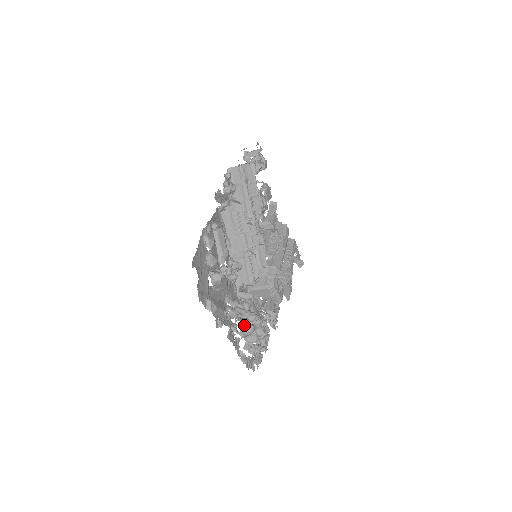
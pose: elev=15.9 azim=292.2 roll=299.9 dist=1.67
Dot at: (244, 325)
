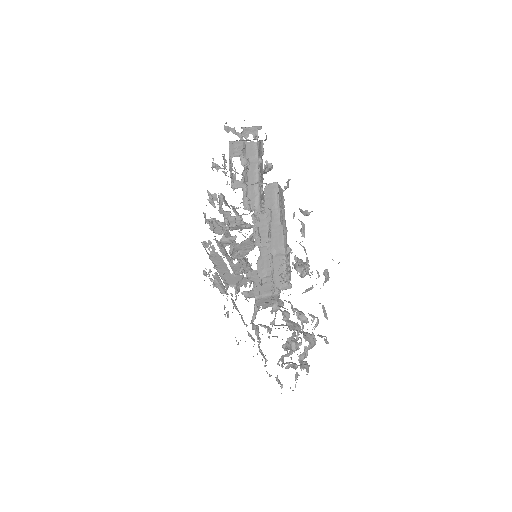
Dot at: (309, 337)
